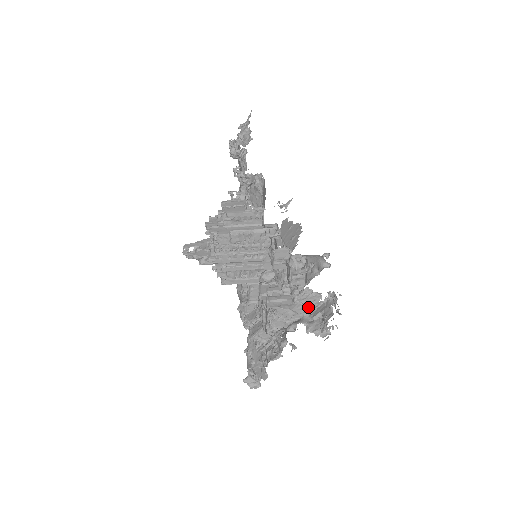
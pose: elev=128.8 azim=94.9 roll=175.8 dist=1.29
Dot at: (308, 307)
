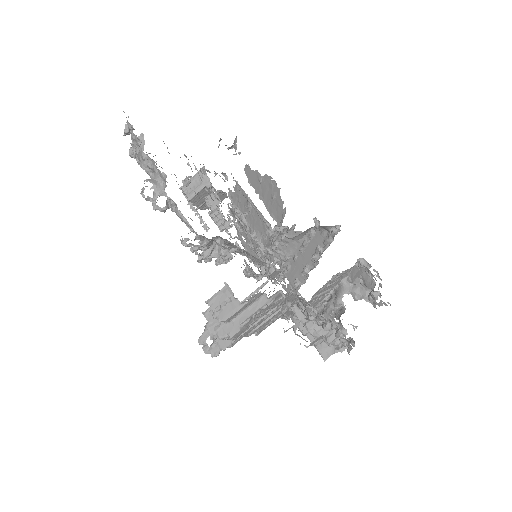
Dot at: (342, 277)
